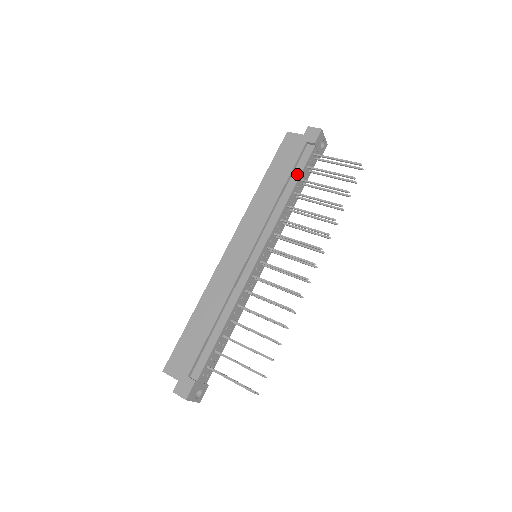
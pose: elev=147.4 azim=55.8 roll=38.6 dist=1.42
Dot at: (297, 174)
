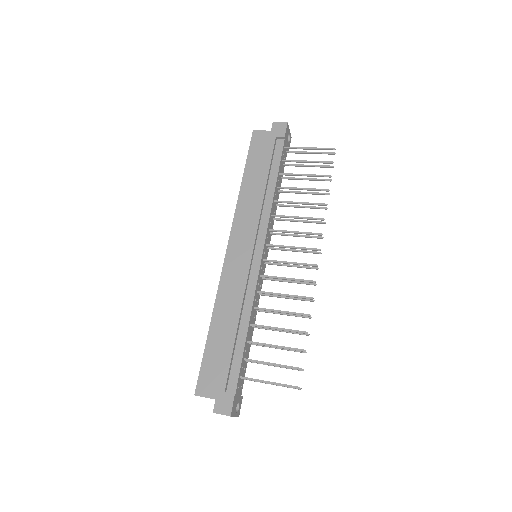
Dot at: (275, 169)
